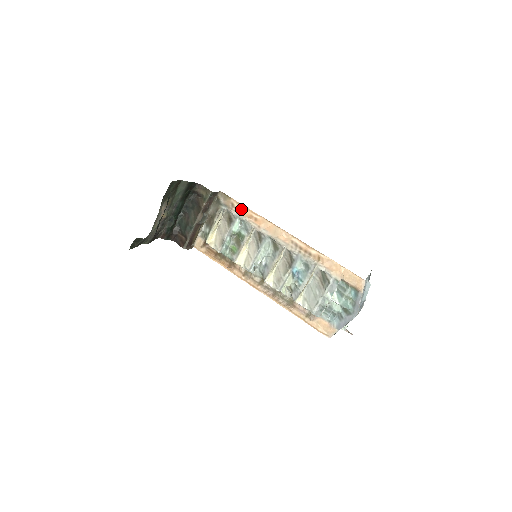
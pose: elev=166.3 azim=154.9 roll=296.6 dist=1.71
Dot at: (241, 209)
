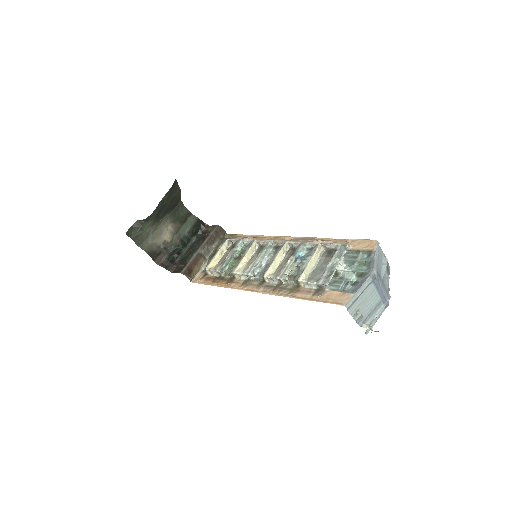
Dot at: occluded
